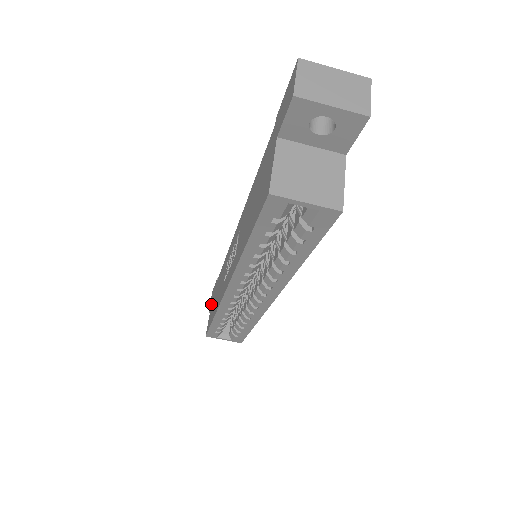
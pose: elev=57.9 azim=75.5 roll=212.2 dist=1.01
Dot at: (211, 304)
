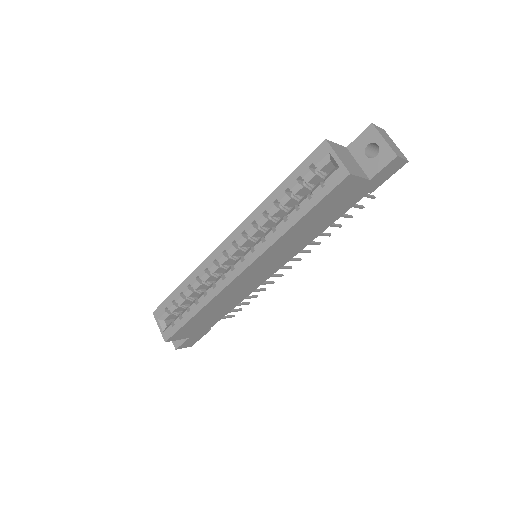
Dot at: occluded
